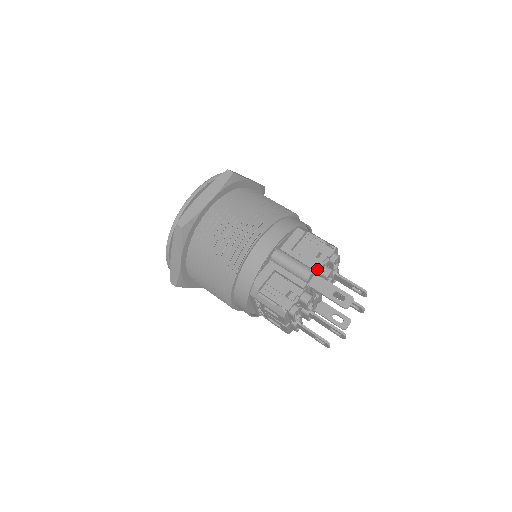
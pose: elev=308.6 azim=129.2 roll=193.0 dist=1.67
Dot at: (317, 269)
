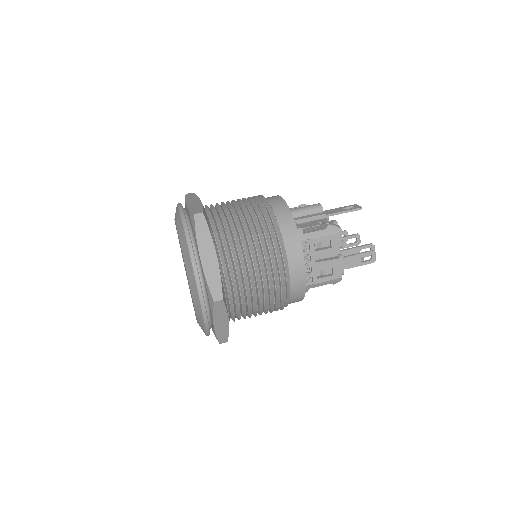
Dot at: occluded
